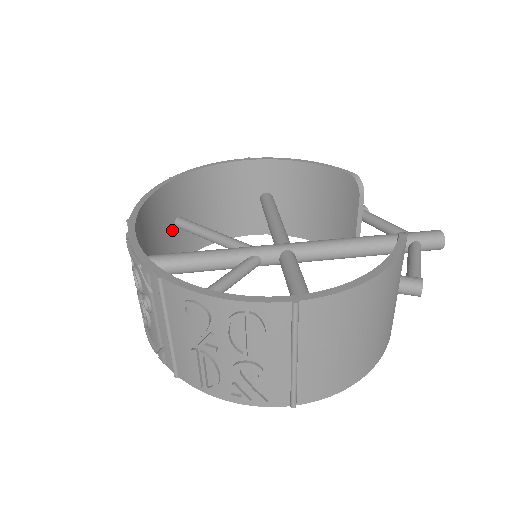
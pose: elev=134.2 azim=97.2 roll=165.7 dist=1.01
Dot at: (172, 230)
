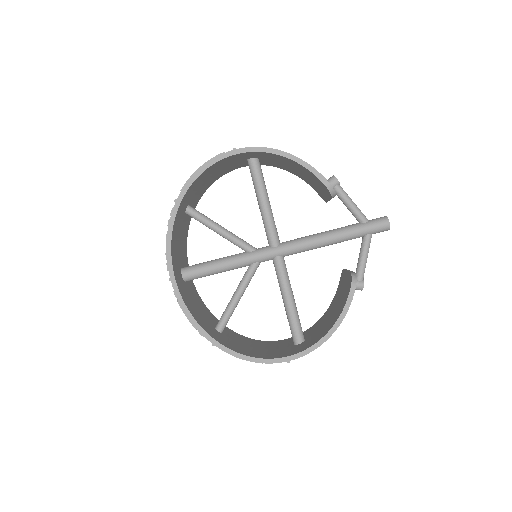
Dot at: (185, 217)
